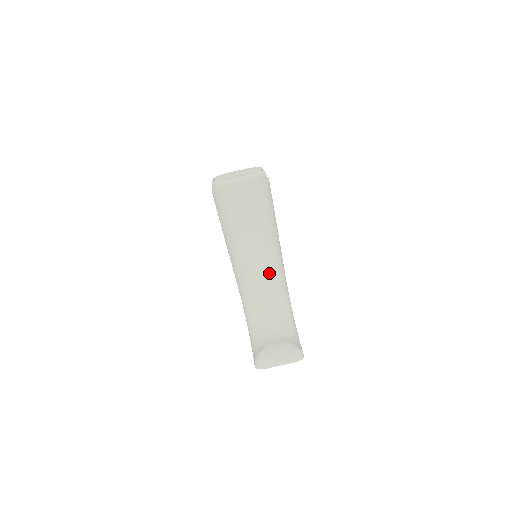
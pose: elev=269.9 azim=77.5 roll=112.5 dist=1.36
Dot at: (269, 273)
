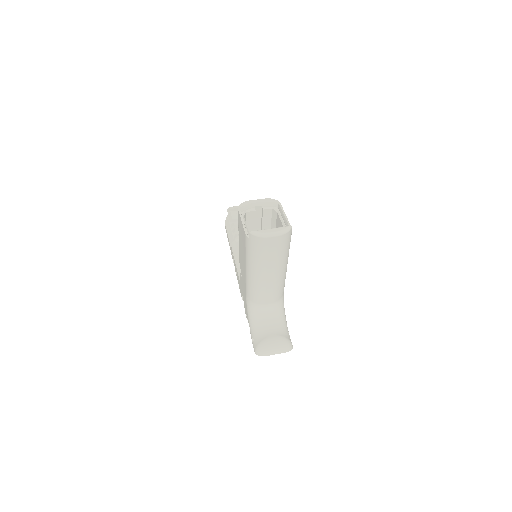
Dot at: (276, 288)
